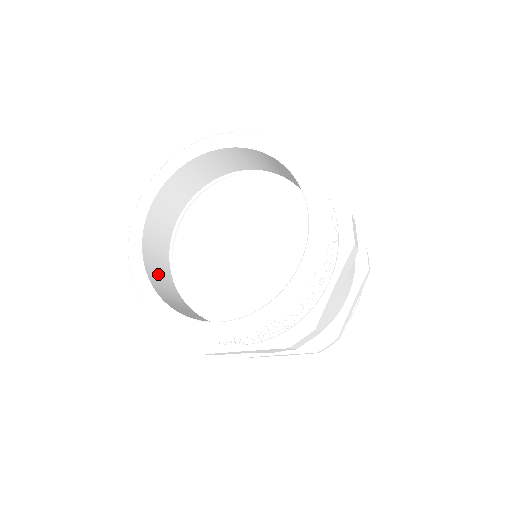
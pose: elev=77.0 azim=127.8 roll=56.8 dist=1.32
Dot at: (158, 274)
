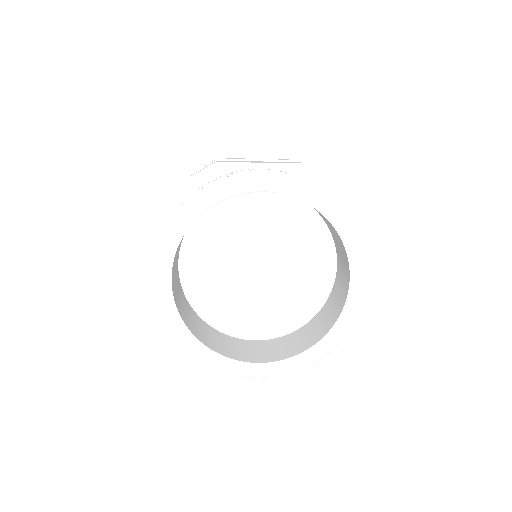
Dot at: (180, 300)
